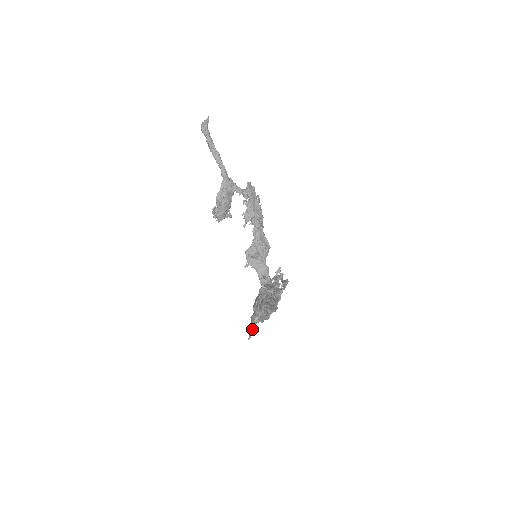
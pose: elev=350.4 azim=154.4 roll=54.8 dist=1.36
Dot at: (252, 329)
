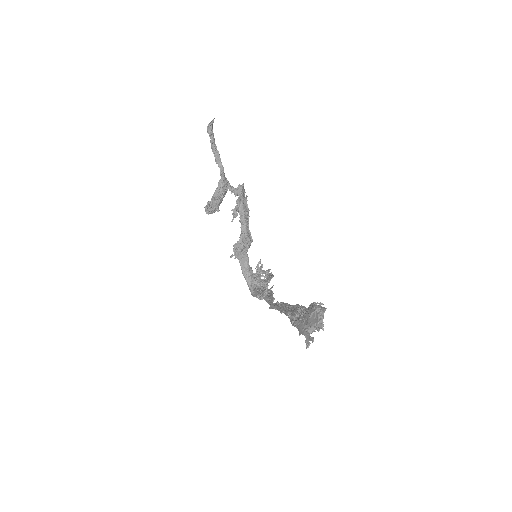
Dot at: occluded
